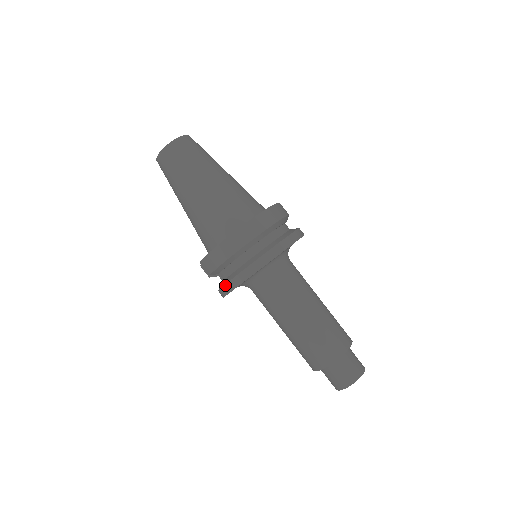
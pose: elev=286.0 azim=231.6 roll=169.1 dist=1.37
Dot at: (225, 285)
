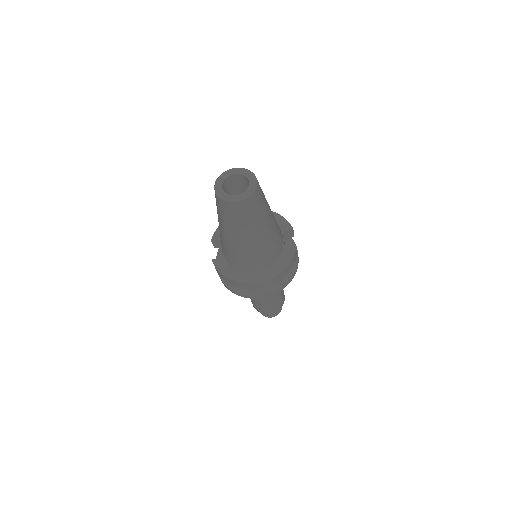
Dot at: (222, 281)
